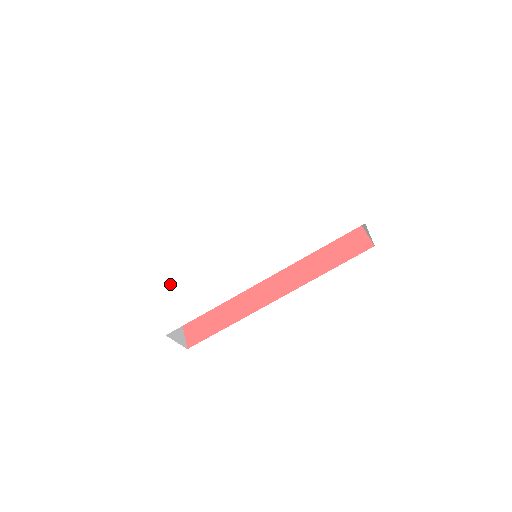
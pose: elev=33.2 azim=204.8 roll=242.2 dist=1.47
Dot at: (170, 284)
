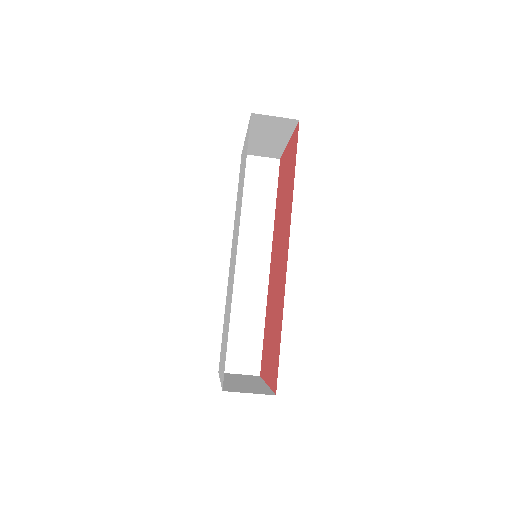
Dot at: (221, 361)
